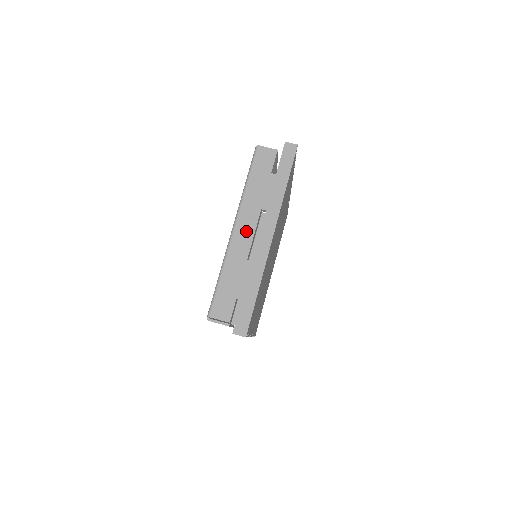
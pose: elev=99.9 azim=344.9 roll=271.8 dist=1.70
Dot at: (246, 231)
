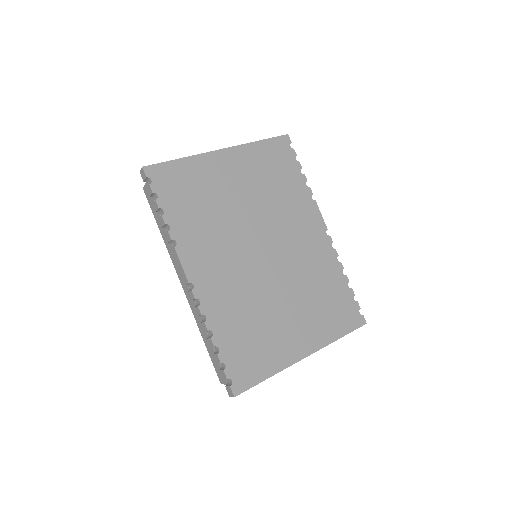
Dot at: occluded
